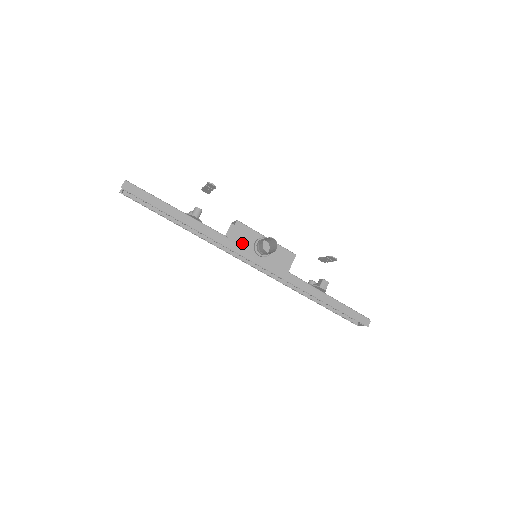
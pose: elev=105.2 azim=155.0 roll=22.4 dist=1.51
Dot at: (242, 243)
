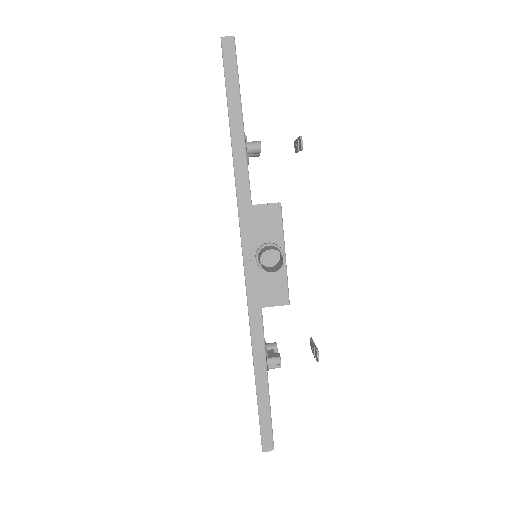
Dot at: (257, 227)
